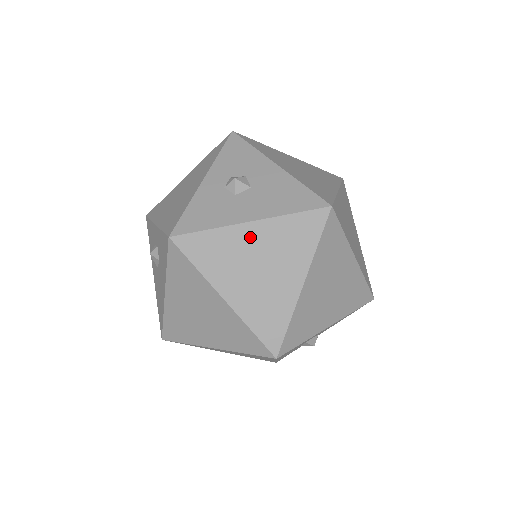
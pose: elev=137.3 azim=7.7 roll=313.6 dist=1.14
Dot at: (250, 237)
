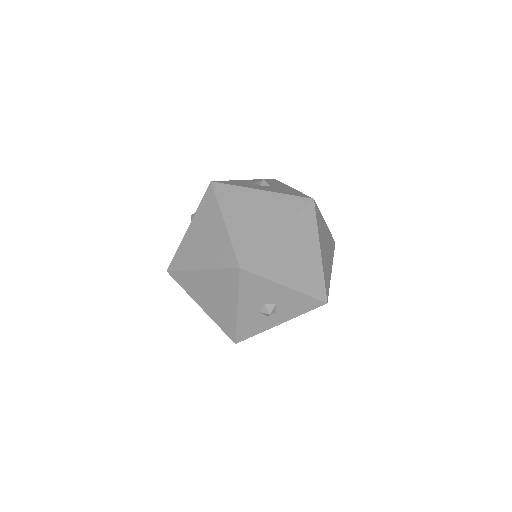
Dot at: (257, 197)
